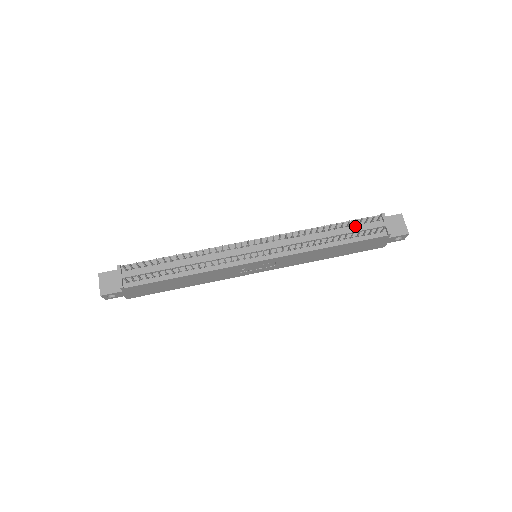
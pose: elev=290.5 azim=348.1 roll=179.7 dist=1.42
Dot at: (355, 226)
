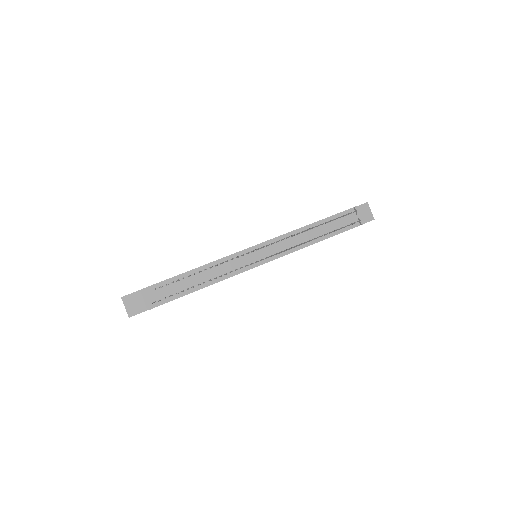
Dot at: (335, 220)
